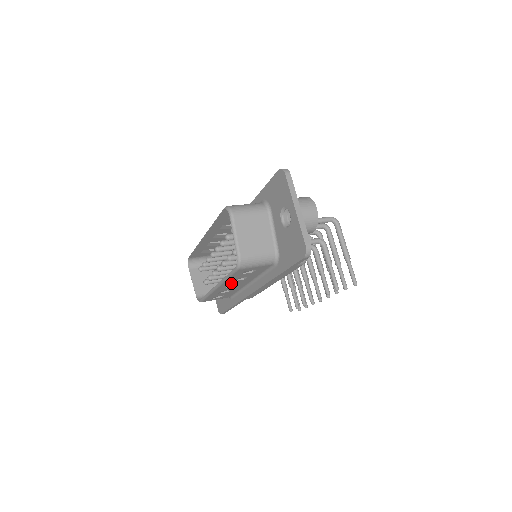
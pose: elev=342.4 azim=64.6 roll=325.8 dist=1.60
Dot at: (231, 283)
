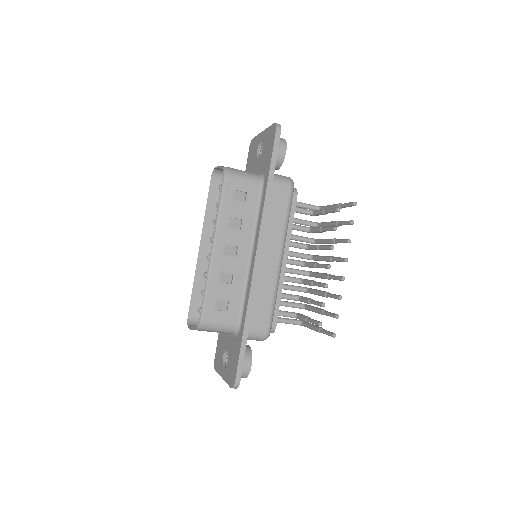
Dot at: (228, 237)
